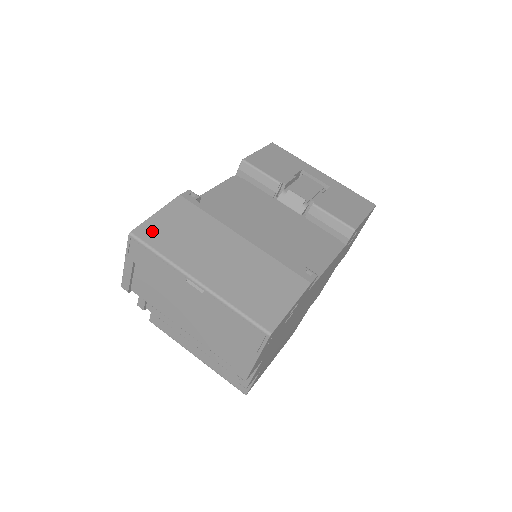
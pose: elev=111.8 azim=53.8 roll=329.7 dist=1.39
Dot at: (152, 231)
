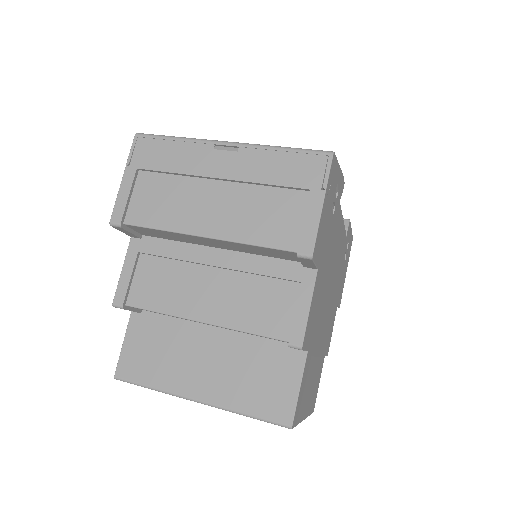
Dot at: occluded
